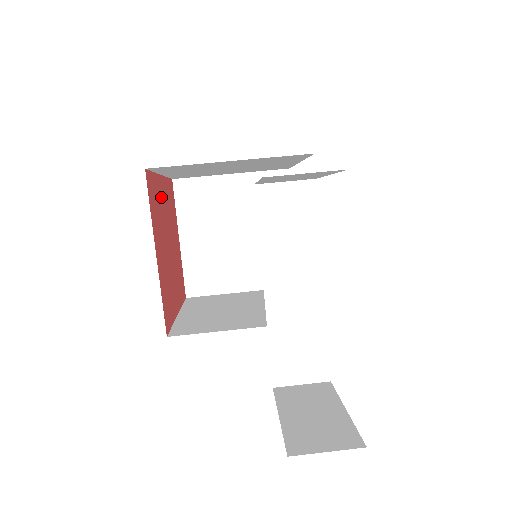
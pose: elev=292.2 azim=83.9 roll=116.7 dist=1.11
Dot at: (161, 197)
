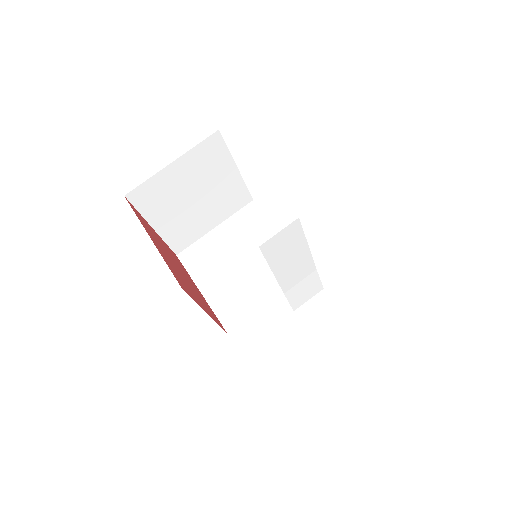
Dot at: (164, 256)
